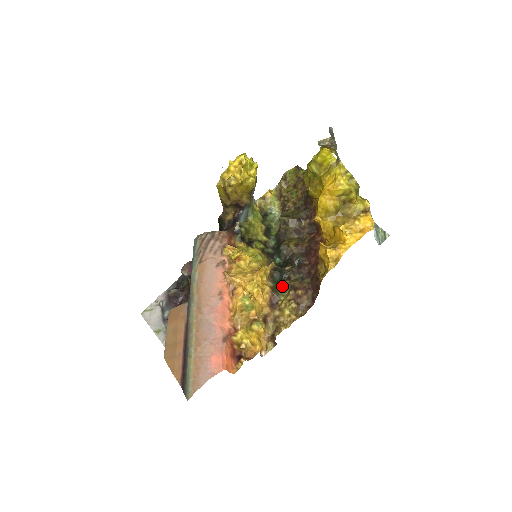
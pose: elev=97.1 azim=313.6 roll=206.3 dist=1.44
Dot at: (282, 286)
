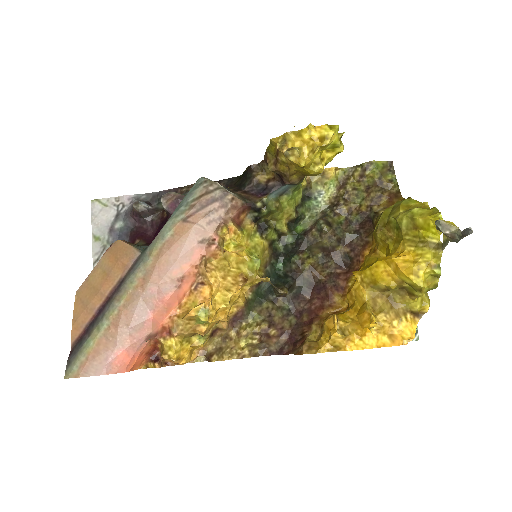
Dot at: (261, 305)
